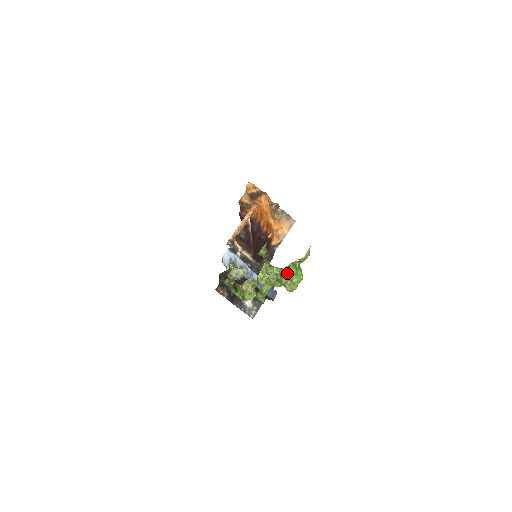
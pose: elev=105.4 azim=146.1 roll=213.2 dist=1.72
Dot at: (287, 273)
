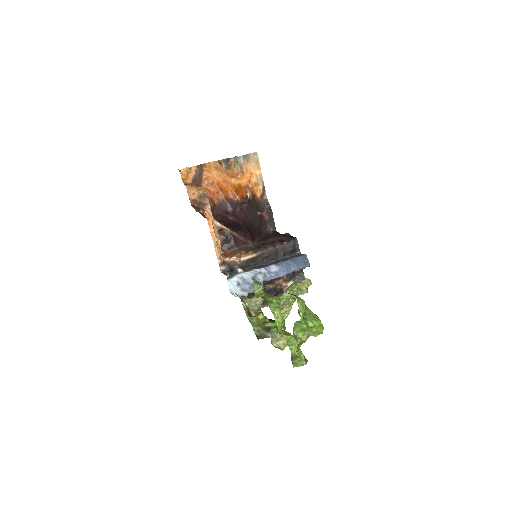
Dot at: (300, 330)
